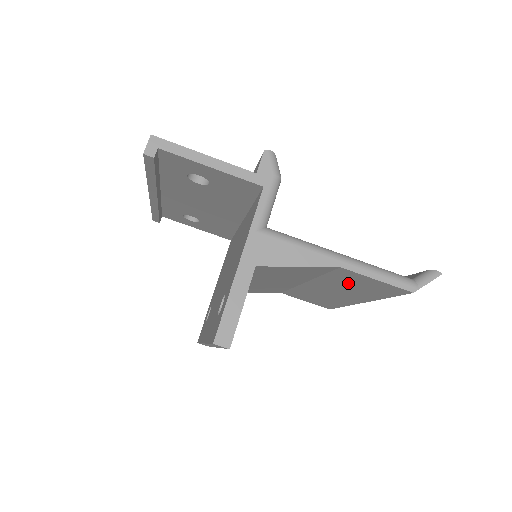
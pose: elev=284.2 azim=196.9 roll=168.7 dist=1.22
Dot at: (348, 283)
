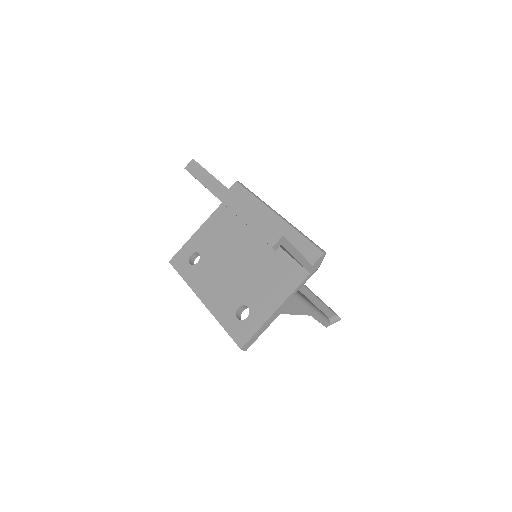
Dot at: occluded
